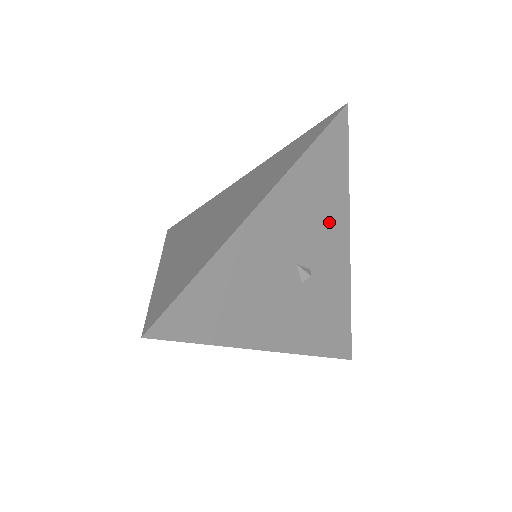
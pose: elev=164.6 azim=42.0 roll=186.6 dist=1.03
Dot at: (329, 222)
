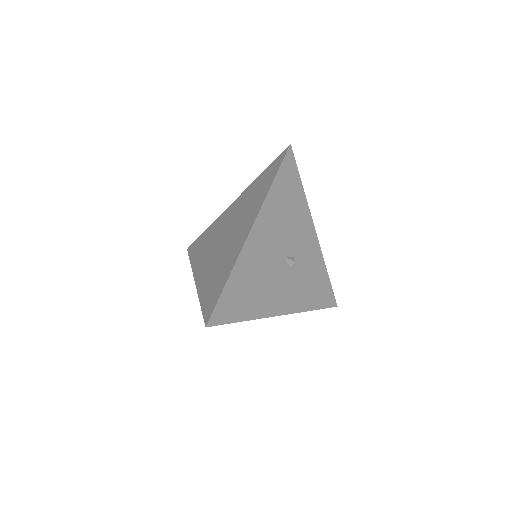
Dot at: (298, 223)
